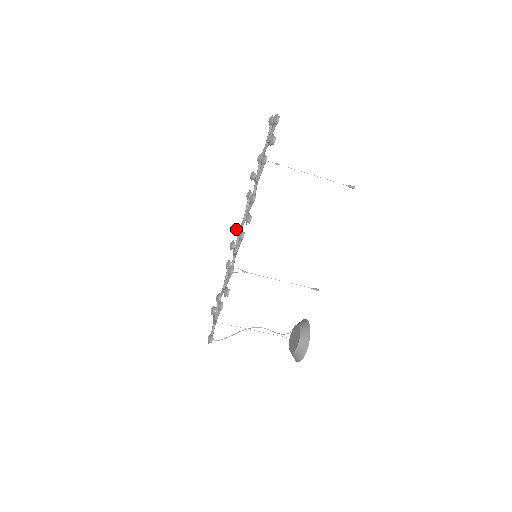
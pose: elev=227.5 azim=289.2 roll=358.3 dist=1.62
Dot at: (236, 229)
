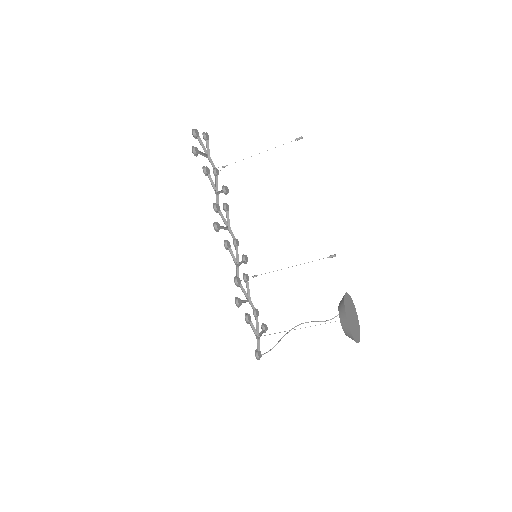
Dot at: occluded
